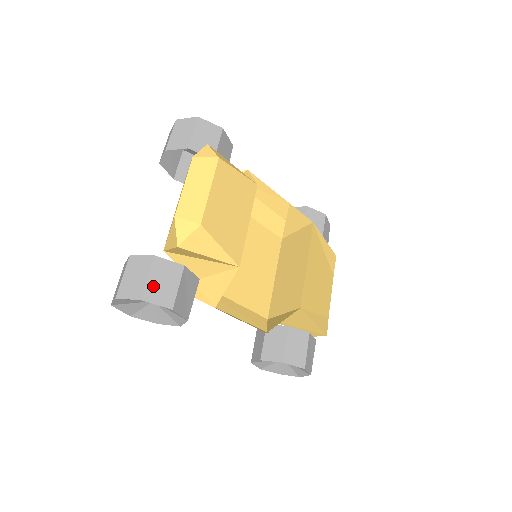
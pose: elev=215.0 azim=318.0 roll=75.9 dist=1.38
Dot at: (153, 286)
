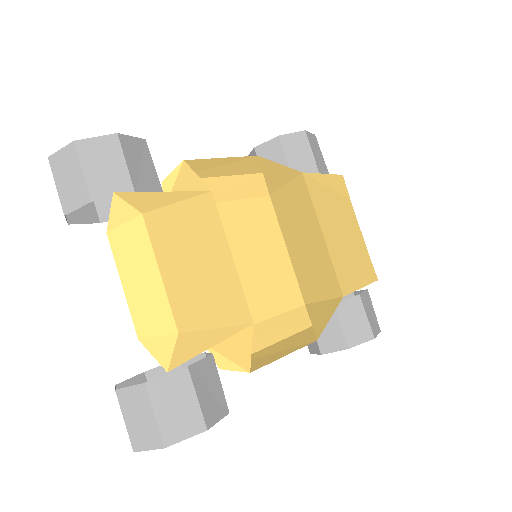
Dot at: (167, 421)
